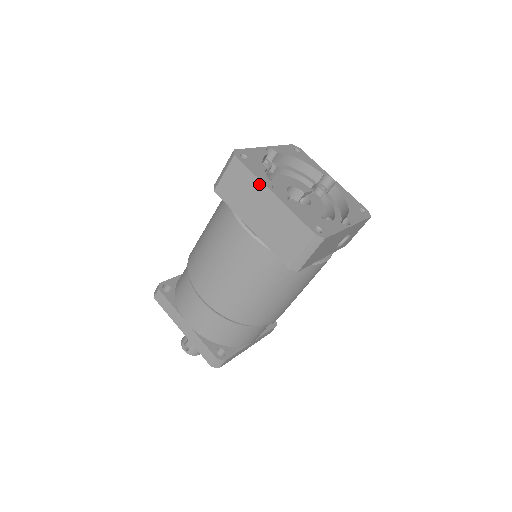
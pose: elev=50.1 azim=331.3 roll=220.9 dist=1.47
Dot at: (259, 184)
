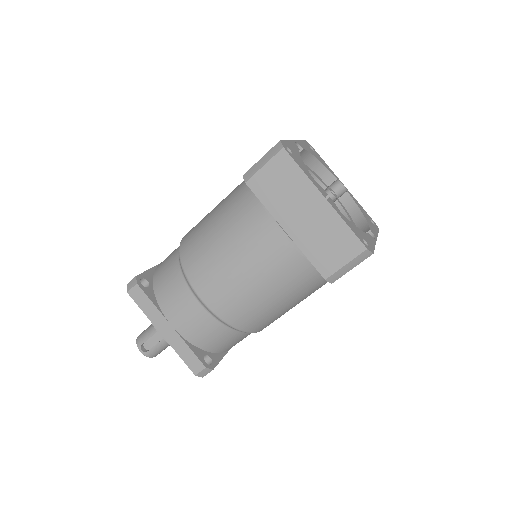
Dot at: (309, 185)
